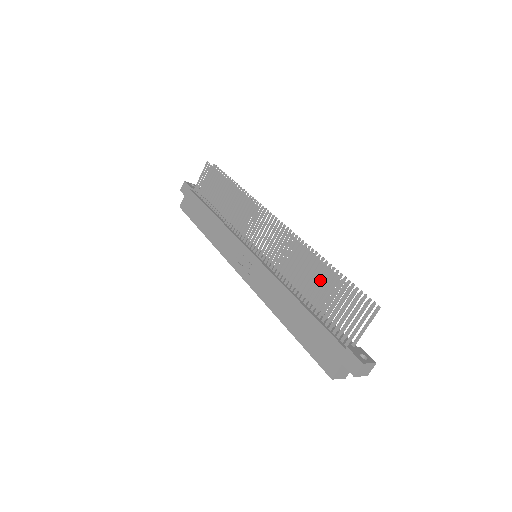
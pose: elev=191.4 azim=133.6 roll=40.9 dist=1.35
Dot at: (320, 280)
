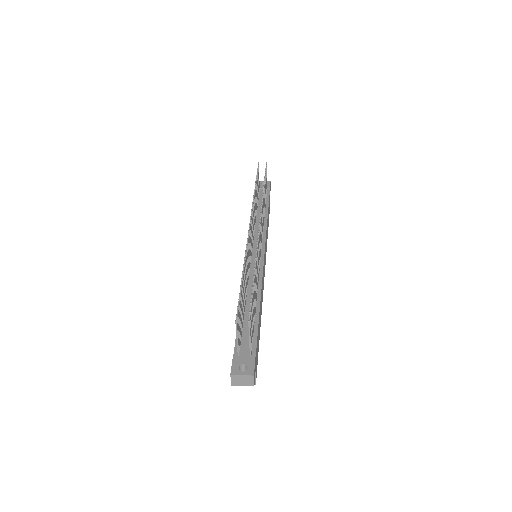
Dot at: occluded
